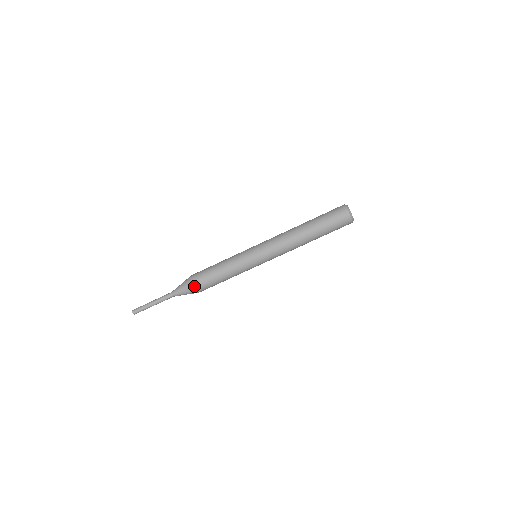
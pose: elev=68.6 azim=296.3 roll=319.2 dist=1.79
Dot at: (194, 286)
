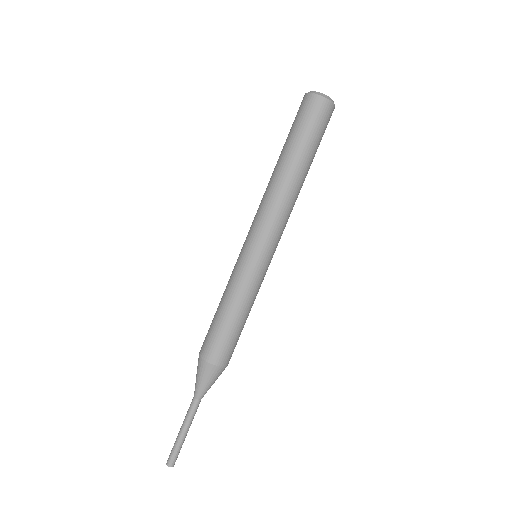
Dot at: (211, 362)
